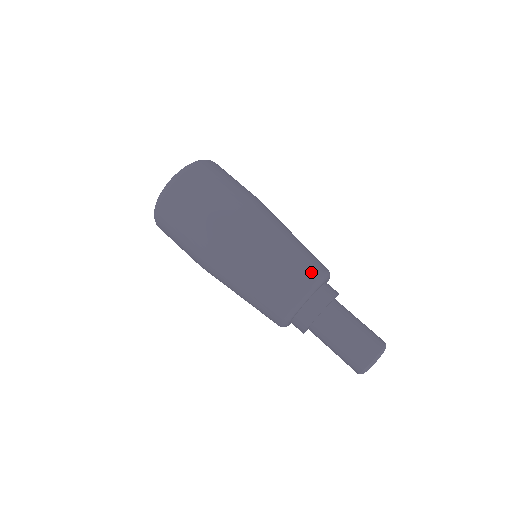
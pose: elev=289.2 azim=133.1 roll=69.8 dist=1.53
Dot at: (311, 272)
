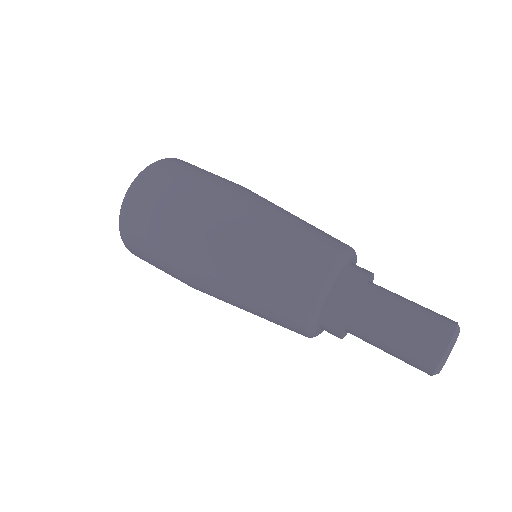
Dot at: occluded
